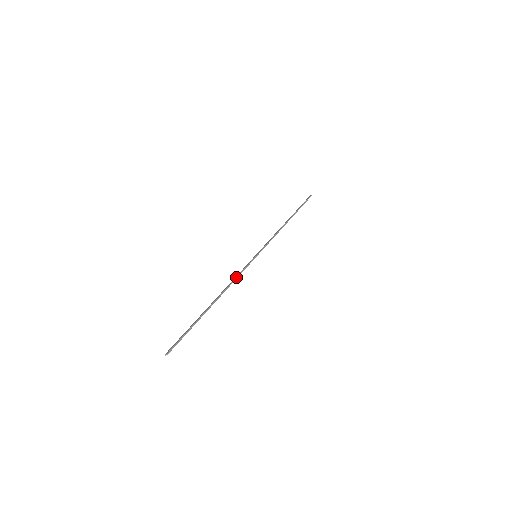
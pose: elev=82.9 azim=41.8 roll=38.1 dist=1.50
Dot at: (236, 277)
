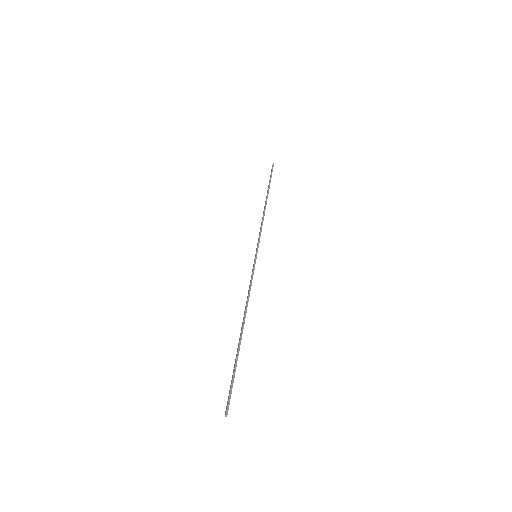
Dot at: (249, 290)
